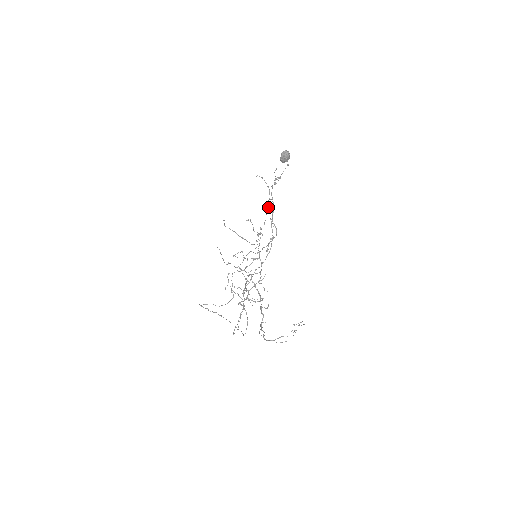
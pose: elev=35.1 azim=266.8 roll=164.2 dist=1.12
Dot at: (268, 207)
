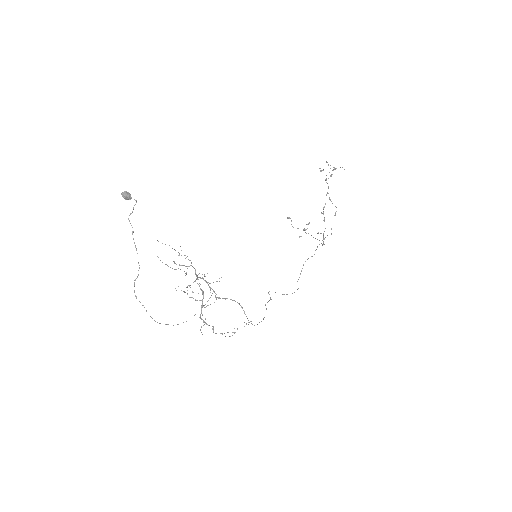
Dot at: (330, 199)
